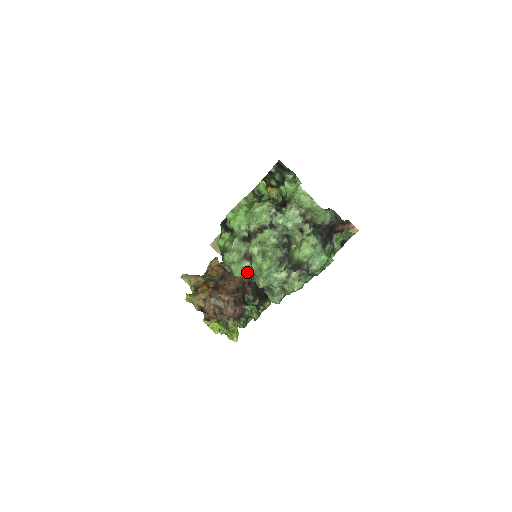
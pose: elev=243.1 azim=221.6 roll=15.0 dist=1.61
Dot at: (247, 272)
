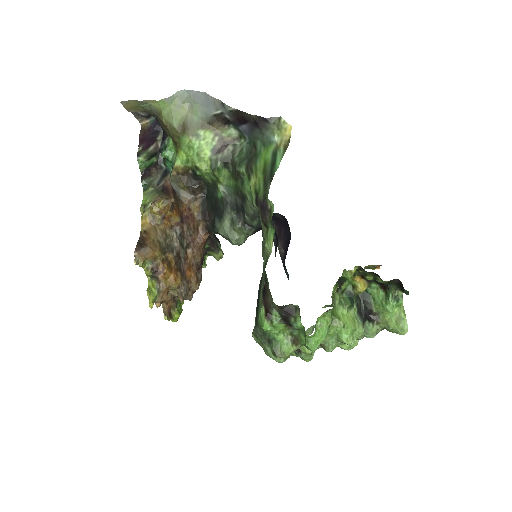
Dot at: occluded
